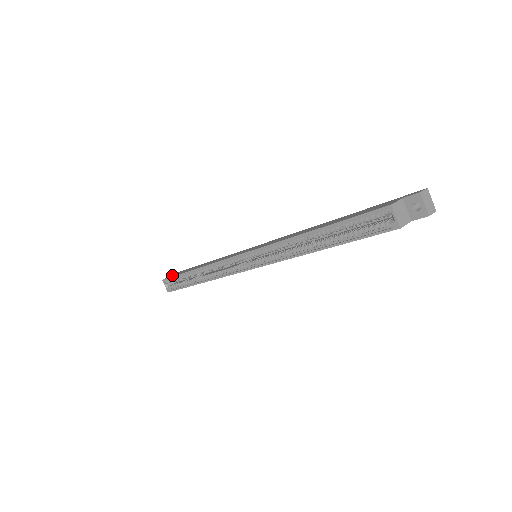
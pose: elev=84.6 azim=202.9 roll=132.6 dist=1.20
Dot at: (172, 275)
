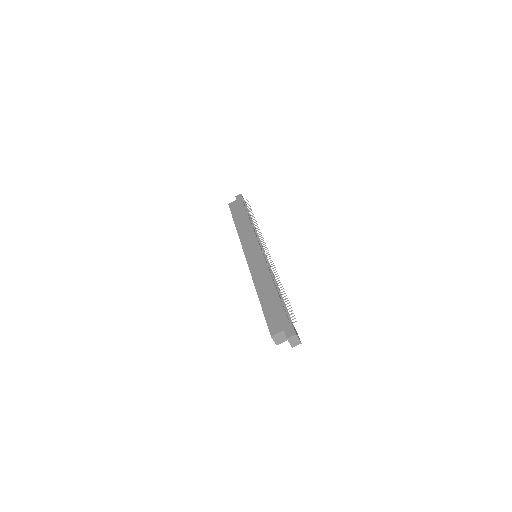
Dot at: (234, 203)
